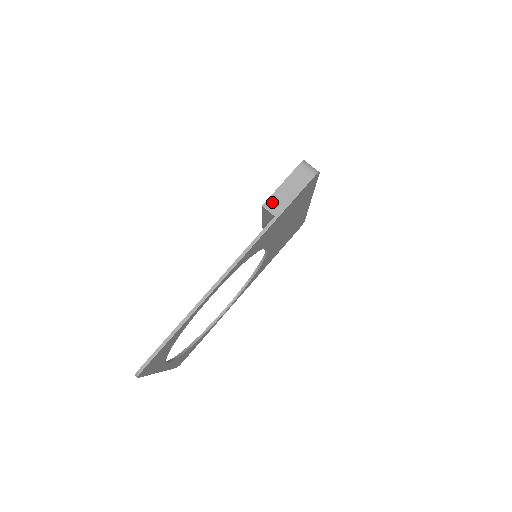
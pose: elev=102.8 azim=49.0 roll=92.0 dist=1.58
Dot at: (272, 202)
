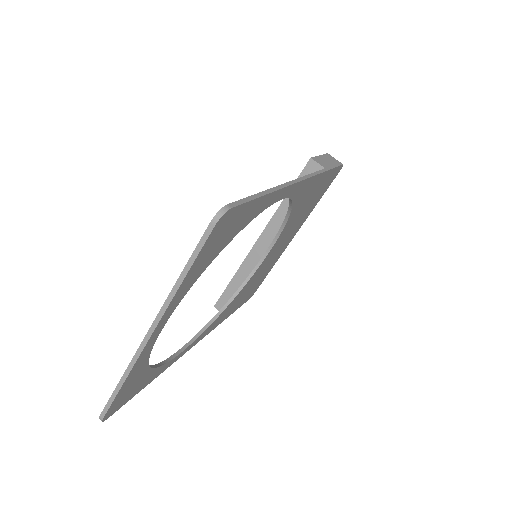
Dot at: (318, 160)
